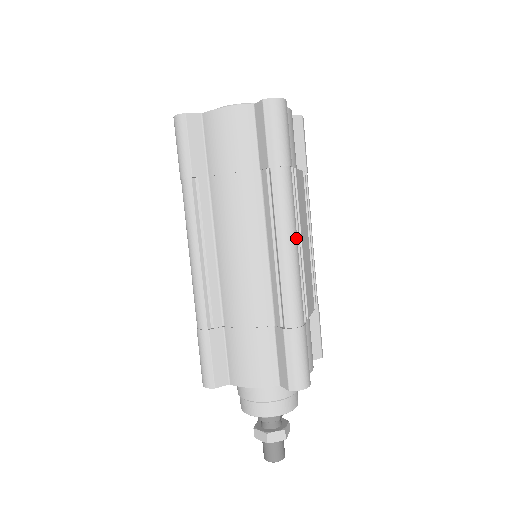
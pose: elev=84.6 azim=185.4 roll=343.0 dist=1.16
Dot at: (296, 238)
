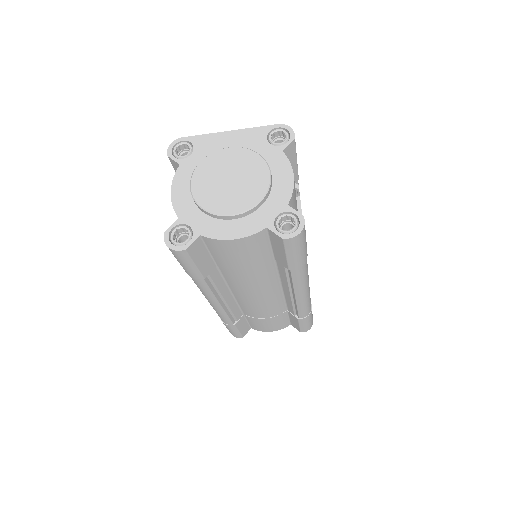
Dot at: occluded
